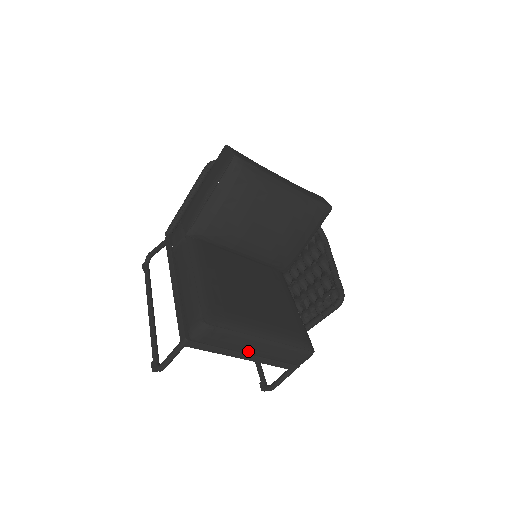
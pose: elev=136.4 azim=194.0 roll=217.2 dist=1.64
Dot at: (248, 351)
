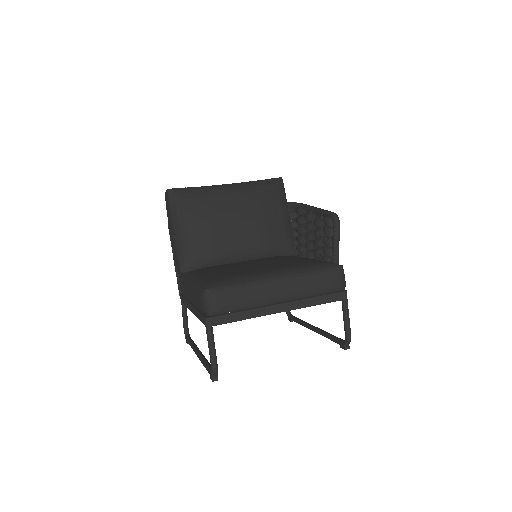
Dot at: (274, 298)
